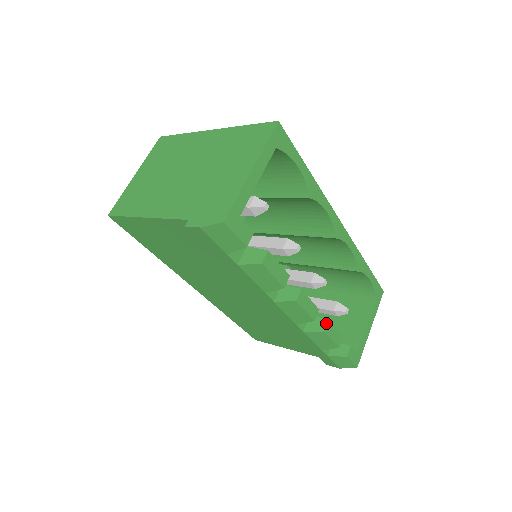
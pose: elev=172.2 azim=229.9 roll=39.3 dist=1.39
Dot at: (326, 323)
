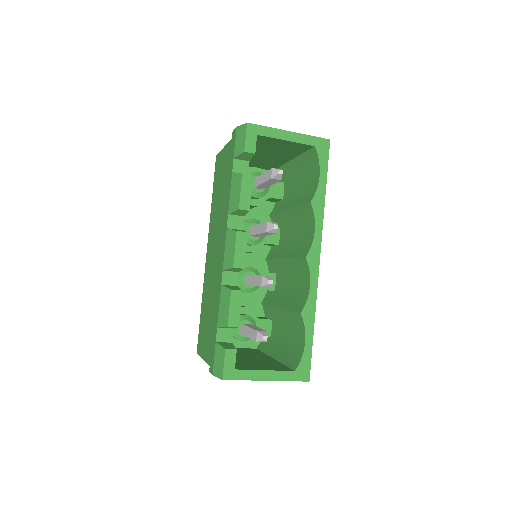
Dot at: (239, 290)
